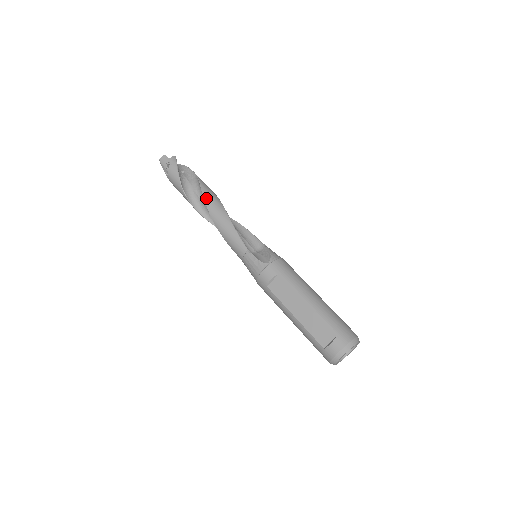
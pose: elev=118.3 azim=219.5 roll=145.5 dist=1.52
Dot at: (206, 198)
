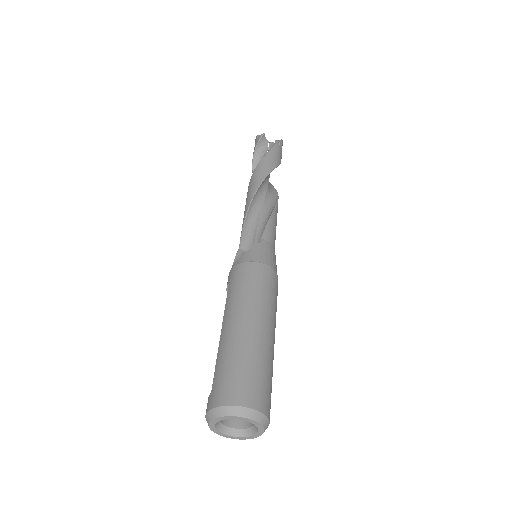
Dot at: (250, 182)
